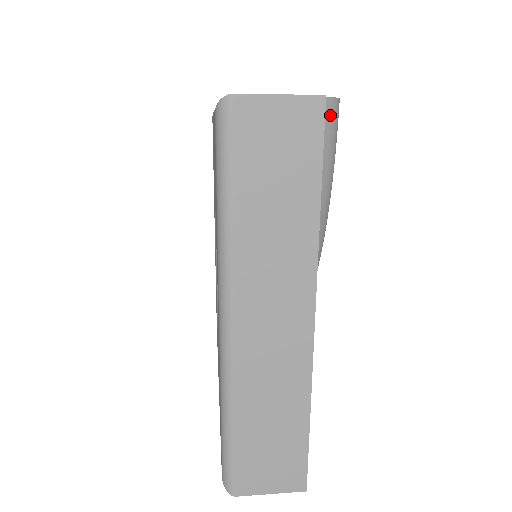
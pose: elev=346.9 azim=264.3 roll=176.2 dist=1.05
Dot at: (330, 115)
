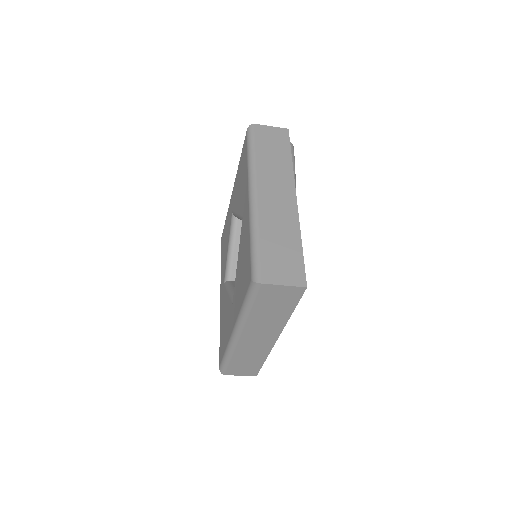
Dot at: (291, 146)
